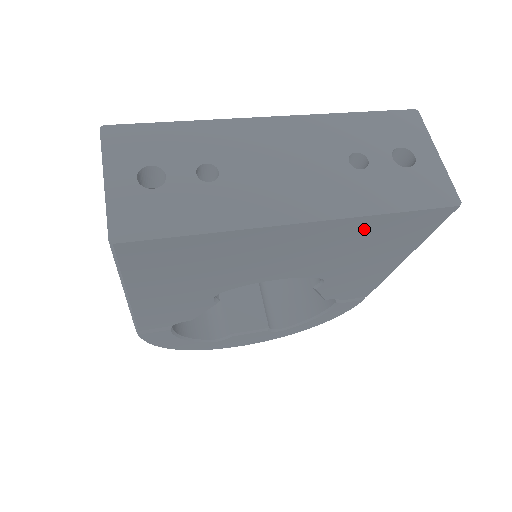
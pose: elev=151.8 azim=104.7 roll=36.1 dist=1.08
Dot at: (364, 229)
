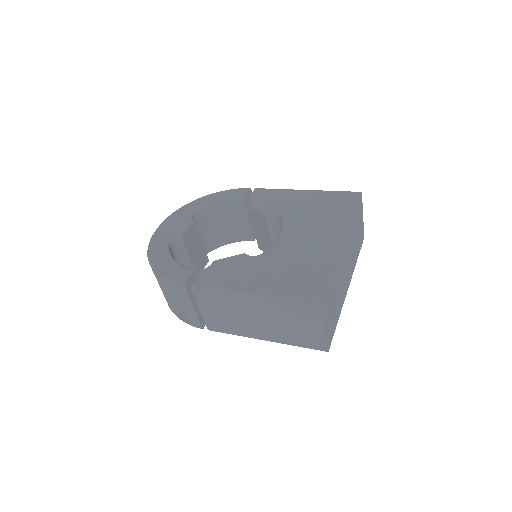
Dot at: occluded
